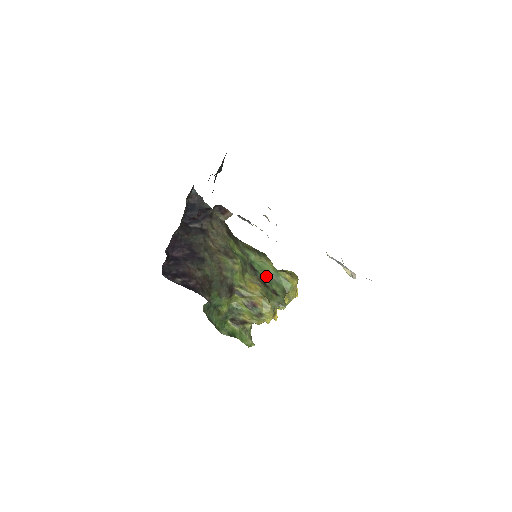
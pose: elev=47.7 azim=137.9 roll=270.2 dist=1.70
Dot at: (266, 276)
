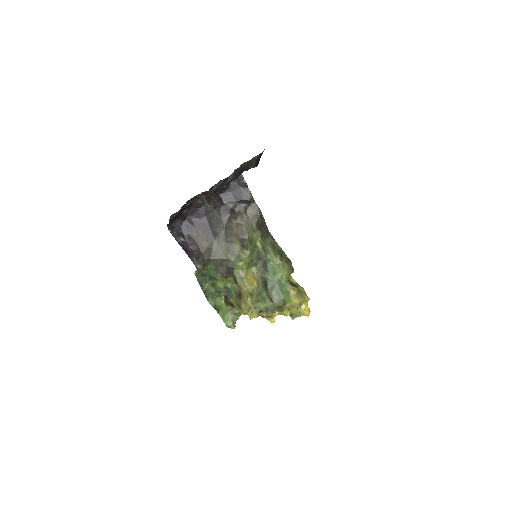
Dot at: (273, 280)
